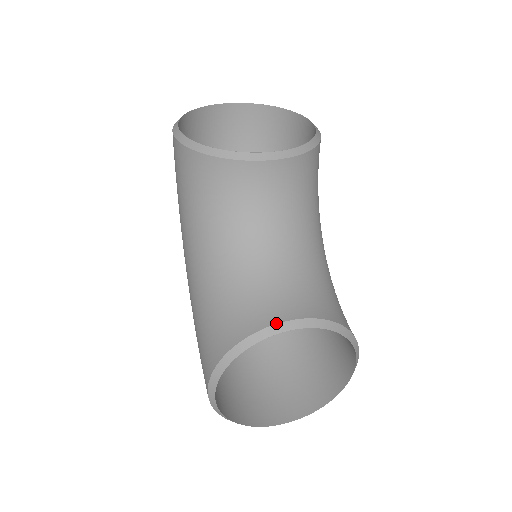
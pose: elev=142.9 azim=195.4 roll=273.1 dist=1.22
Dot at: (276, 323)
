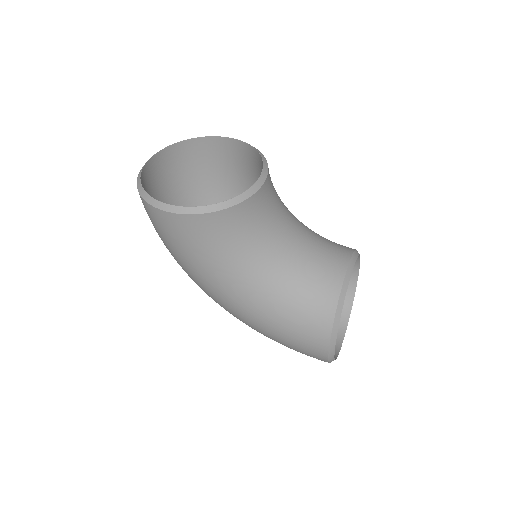
Dot at: (344, 276)
